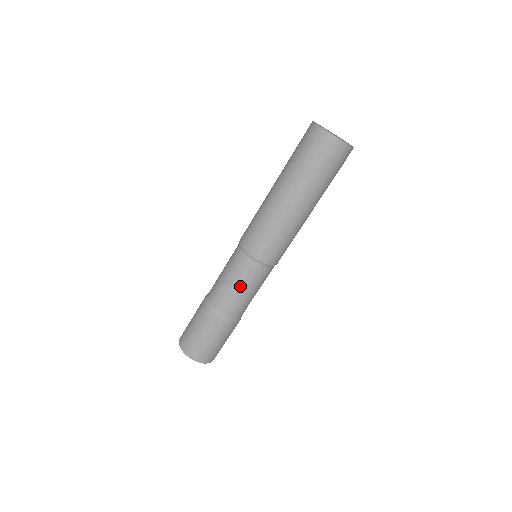
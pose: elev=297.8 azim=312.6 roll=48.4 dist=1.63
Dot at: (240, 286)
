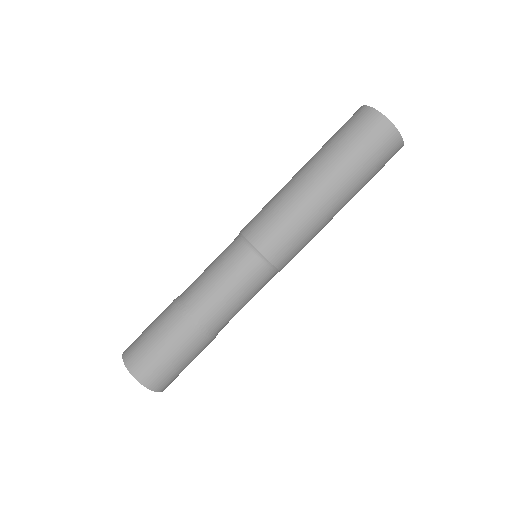
Dot at: (224, 280)
